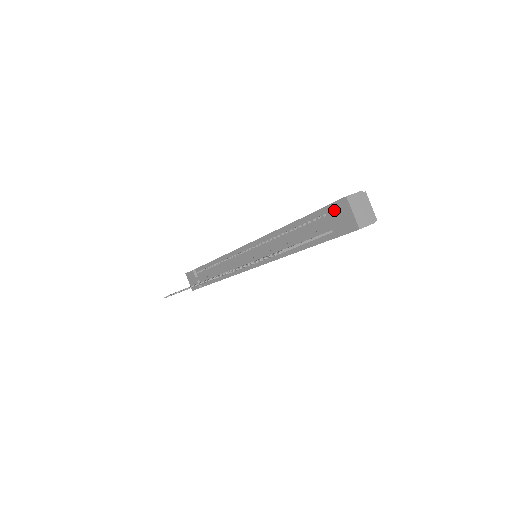
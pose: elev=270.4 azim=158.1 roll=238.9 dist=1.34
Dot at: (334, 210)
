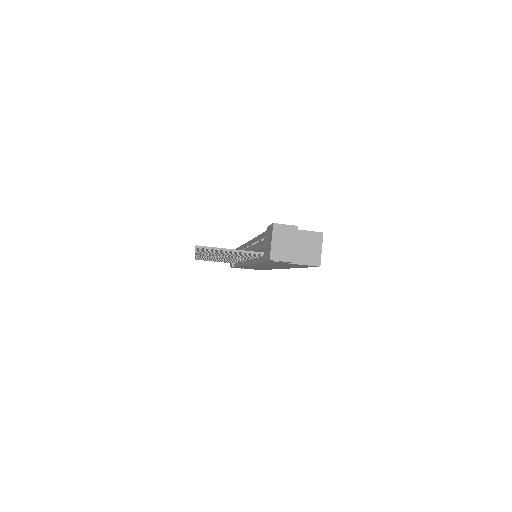
Dot at: (268, 233)
